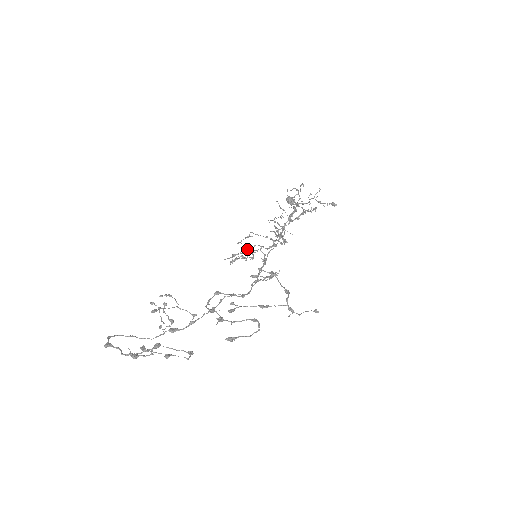
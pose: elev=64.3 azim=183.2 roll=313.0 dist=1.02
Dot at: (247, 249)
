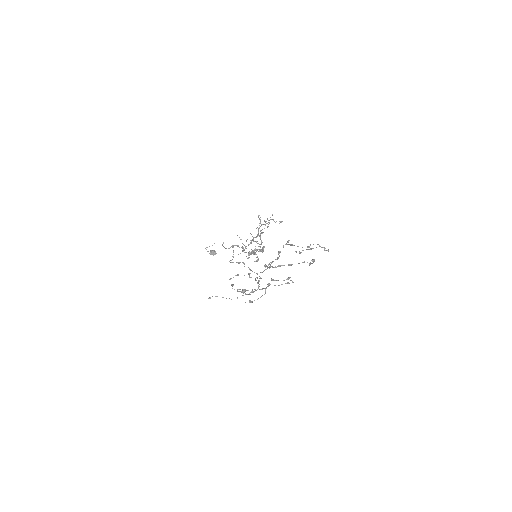
Dot at: occluded
